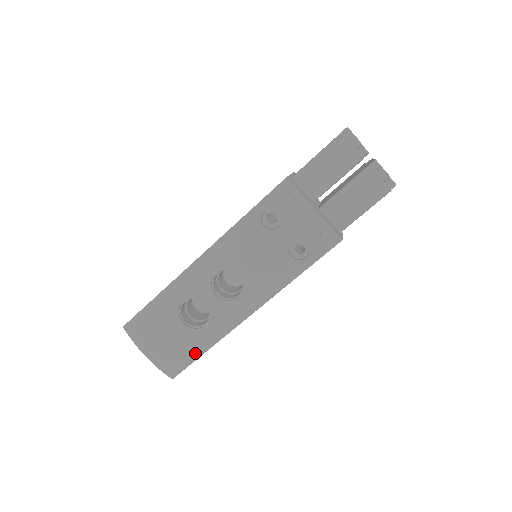
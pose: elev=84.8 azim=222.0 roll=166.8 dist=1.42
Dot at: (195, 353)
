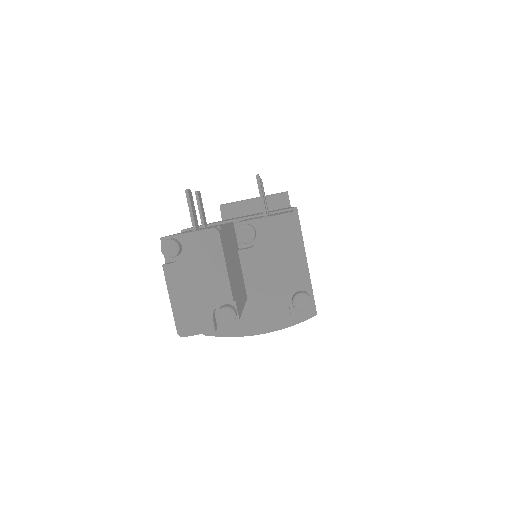
Dot at: occluded
